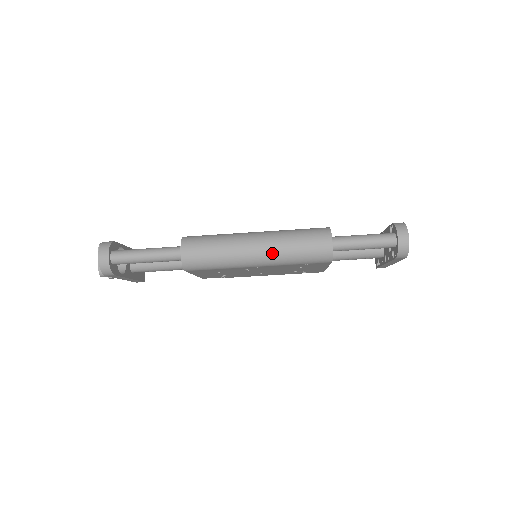
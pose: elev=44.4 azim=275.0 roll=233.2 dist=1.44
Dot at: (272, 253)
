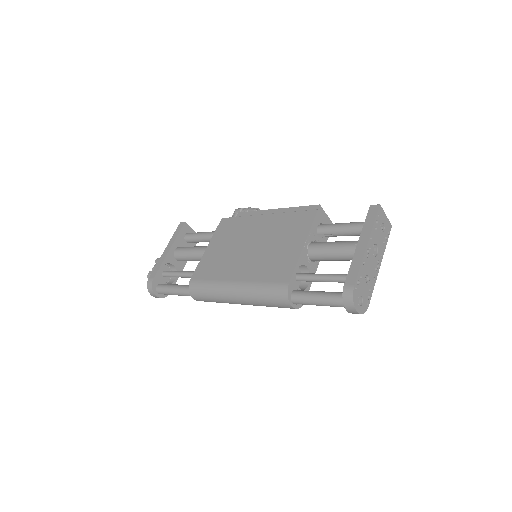
Dot at: occluded
